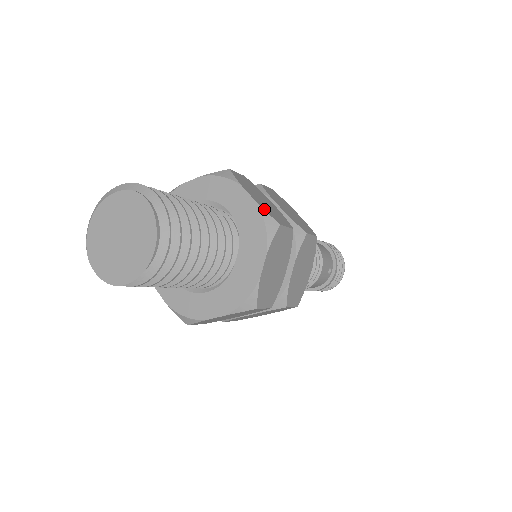
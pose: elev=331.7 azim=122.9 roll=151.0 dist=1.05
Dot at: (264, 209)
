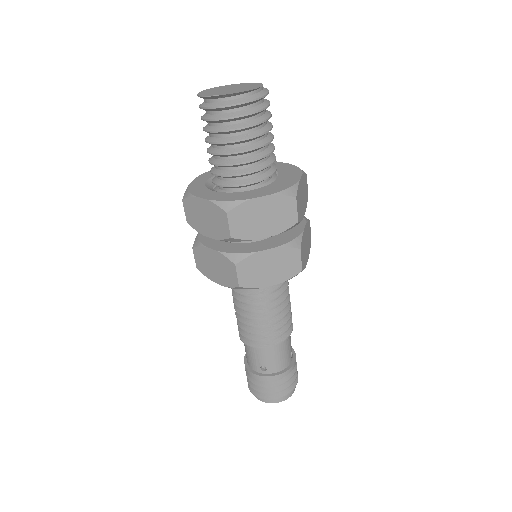
Dot at: occluded
